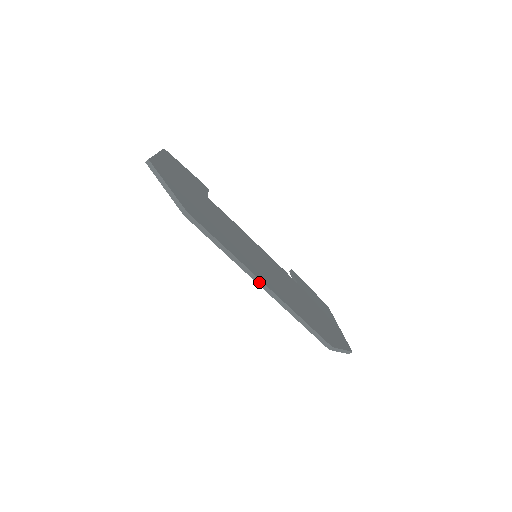
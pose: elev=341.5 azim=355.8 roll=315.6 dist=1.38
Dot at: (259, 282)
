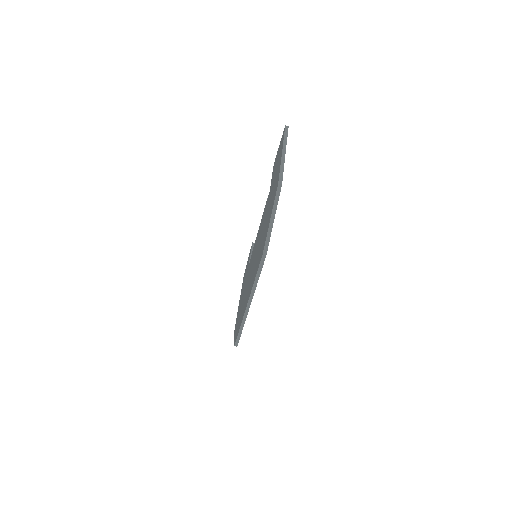
Dot at: (249, 304)
